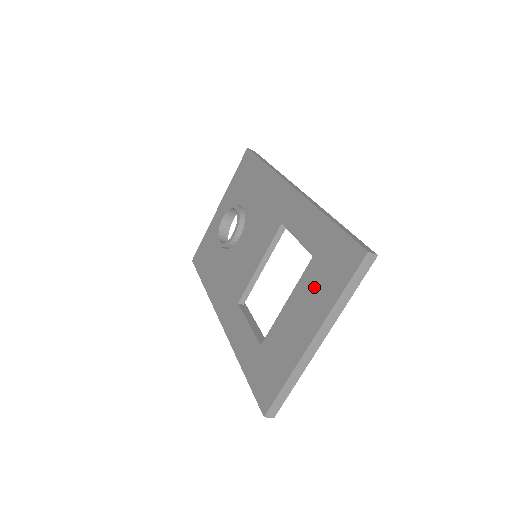
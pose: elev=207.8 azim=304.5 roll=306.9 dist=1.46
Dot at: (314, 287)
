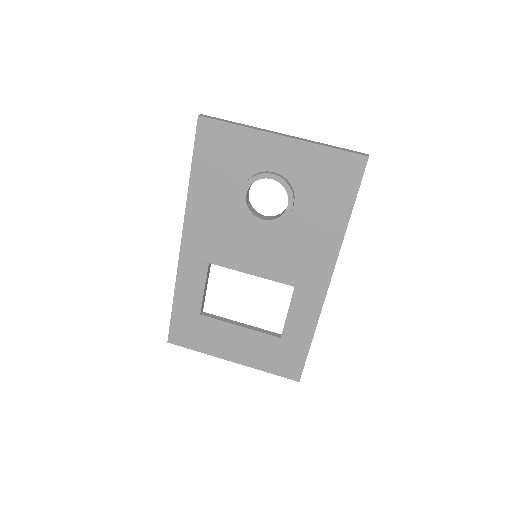
Dot at: (262, 349)
